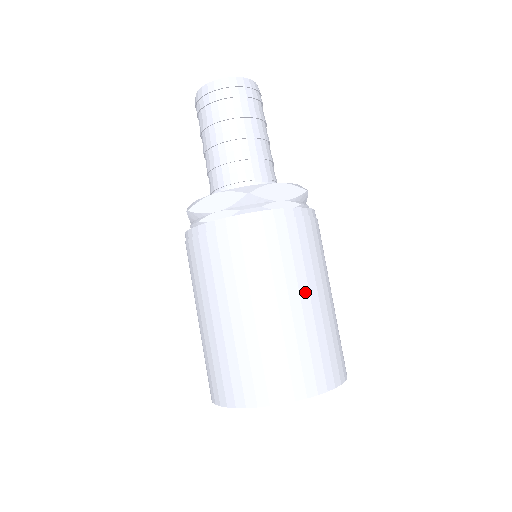
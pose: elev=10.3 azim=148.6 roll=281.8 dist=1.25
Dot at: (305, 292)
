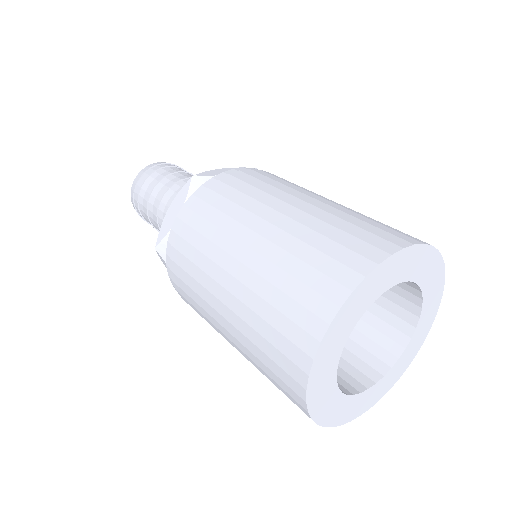
Dot at: (304, 197)
